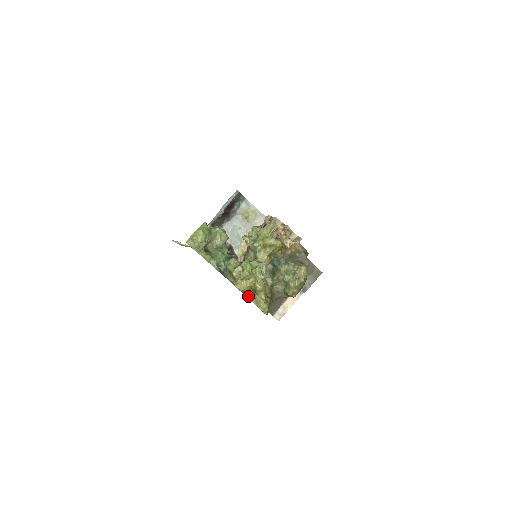
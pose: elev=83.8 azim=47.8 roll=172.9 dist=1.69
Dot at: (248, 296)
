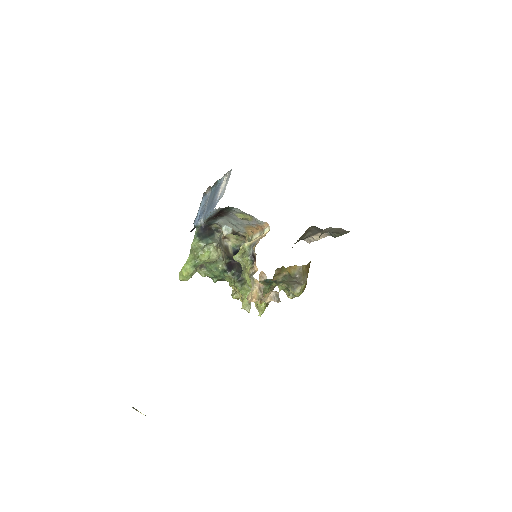
Dot at: occluded
